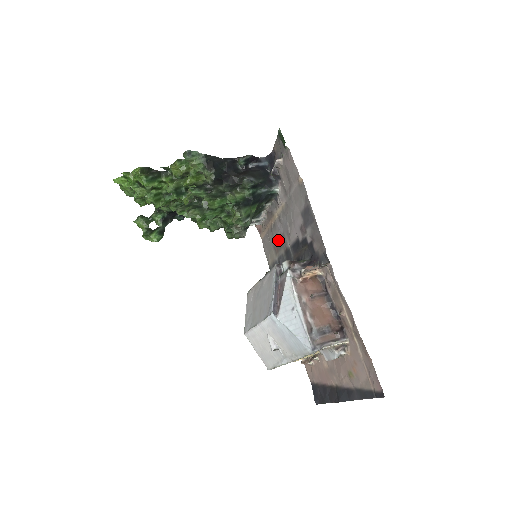
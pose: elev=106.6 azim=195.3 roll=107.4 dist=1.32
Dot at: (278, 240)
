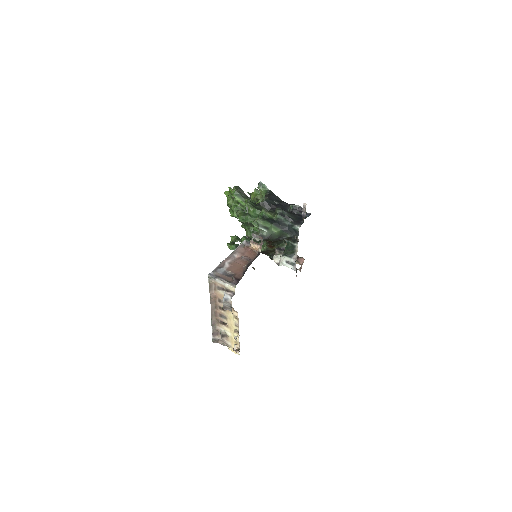
Dot at: occluded
